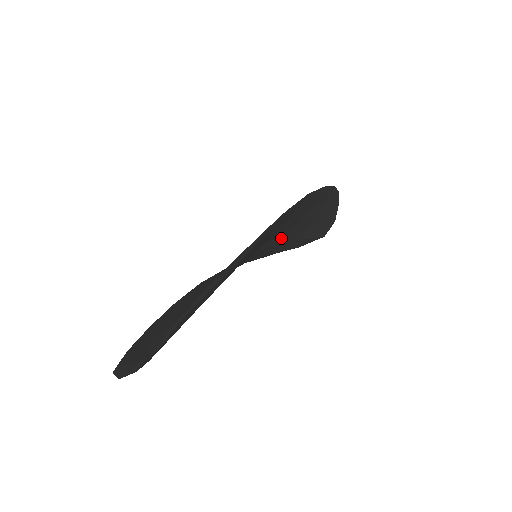
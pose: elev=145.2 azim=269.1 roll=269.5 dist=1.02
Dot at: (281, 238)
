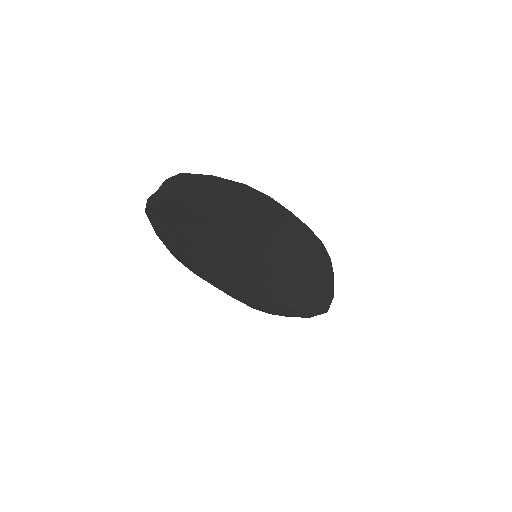
Dot at: (280, 265)
